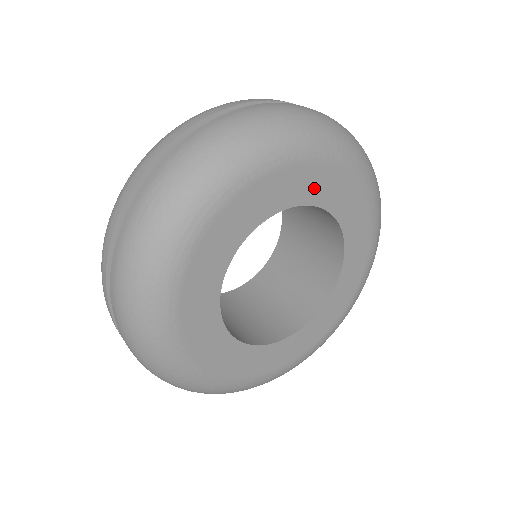
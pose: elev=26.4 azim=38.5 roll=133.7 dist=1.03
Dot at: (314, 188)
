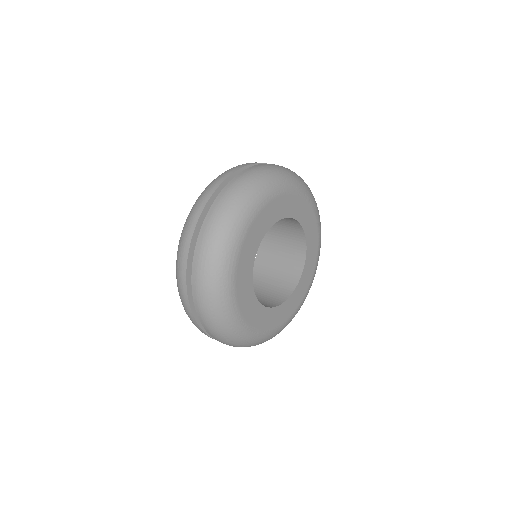
Dot at: (278, 211)
